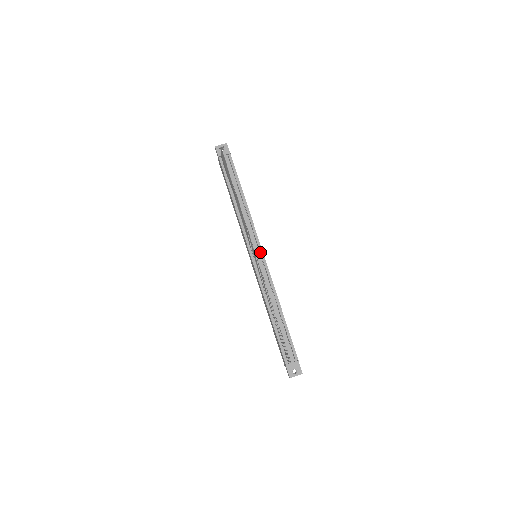
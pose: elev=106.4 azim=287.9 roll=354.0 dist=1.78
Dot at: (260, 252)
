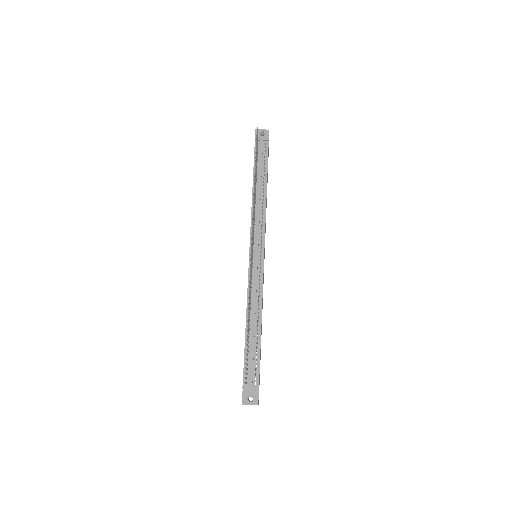
Dot at: (261, 252)
